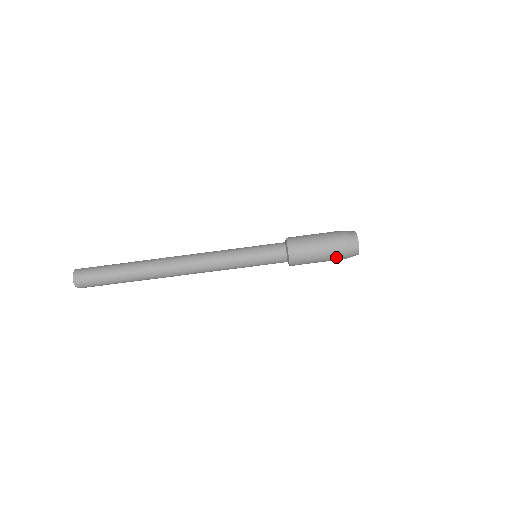
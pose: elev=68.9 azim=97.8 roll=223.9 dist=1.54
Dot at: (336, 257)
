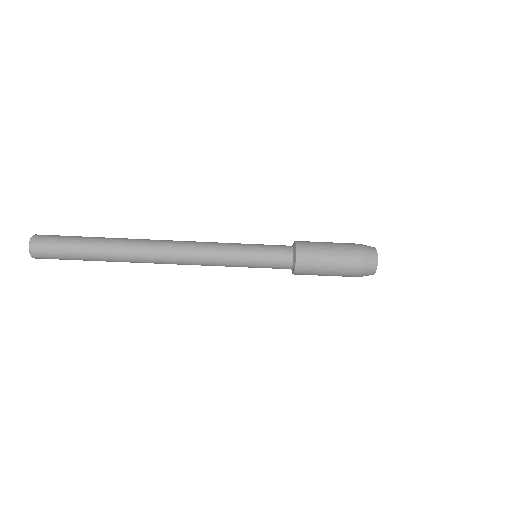
Dot at: (350, 269)
